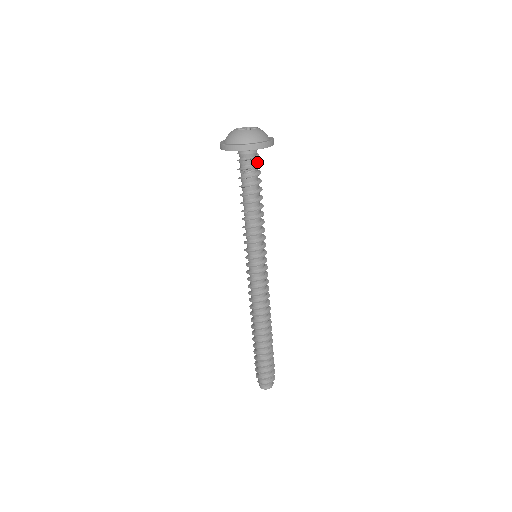
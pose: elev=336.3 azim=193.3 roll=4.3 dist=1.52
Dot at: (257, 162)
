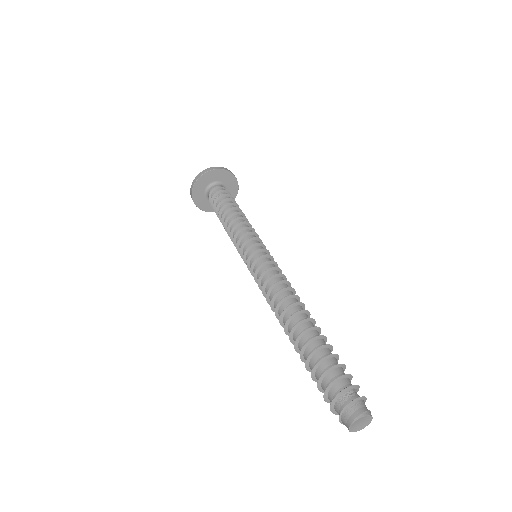
Dot at: (223, 192)
